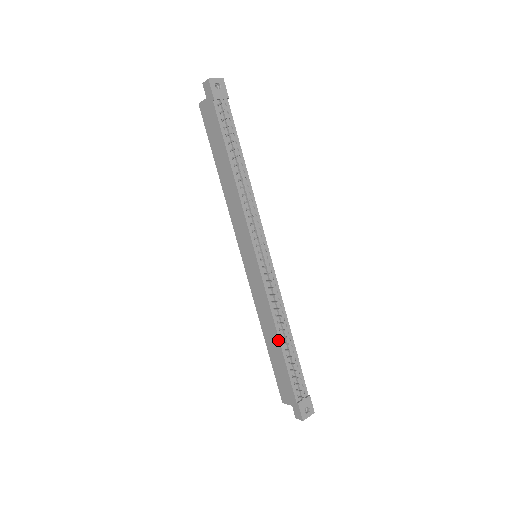
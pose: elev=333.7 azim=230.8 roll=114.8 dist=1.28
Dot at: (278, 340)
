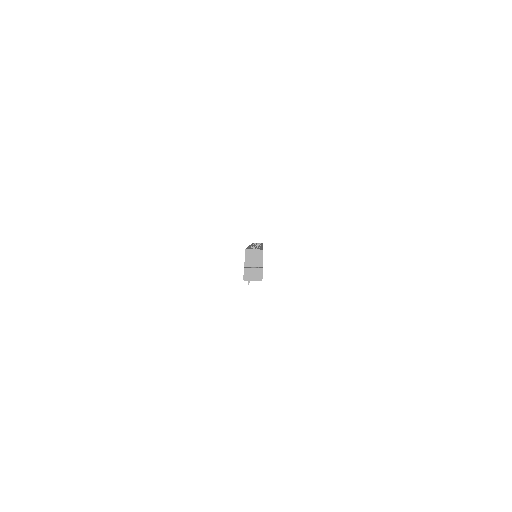
Dot at: occluded
